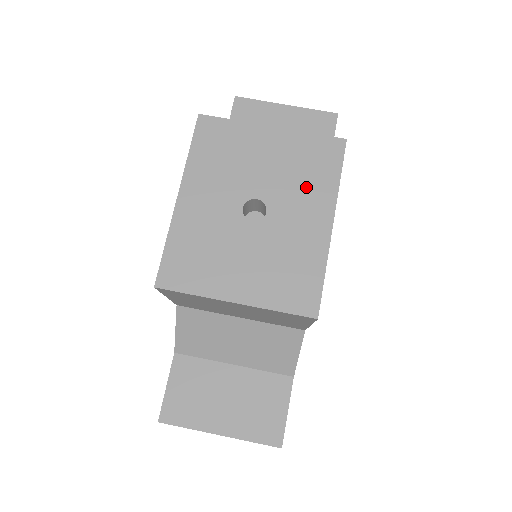
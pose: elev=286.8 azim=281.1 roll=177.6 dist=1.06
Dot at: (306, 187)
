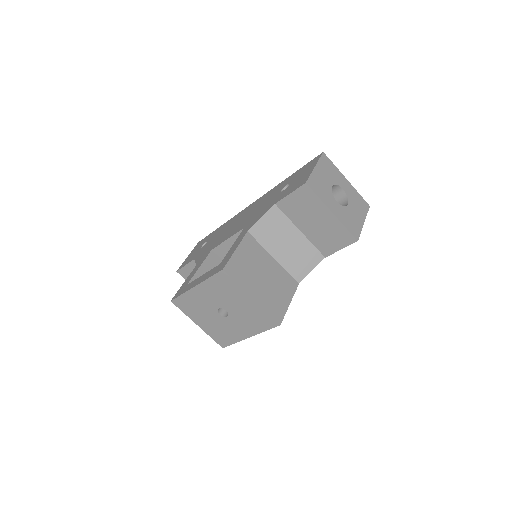
Dot at: (249, 323)
